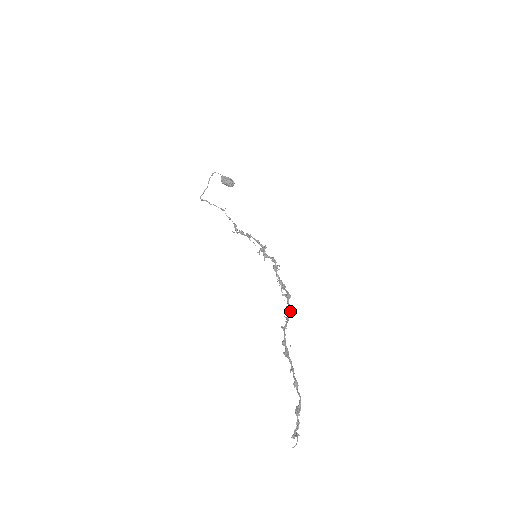
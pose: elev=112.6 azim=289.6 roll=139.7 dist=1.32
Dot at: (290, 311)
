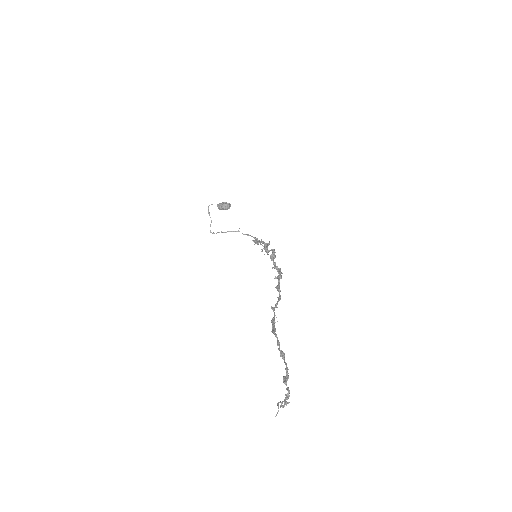
Dot at: (279, 290)
